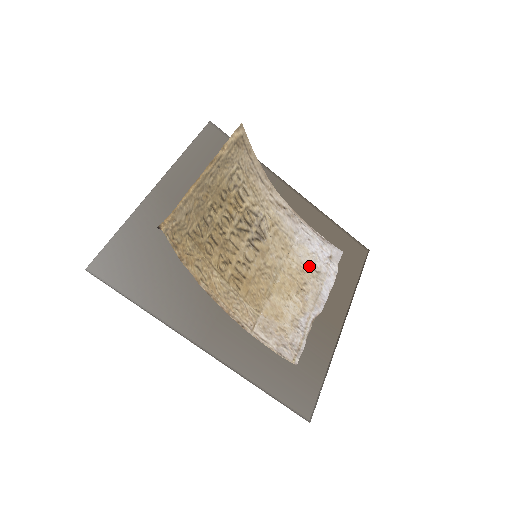
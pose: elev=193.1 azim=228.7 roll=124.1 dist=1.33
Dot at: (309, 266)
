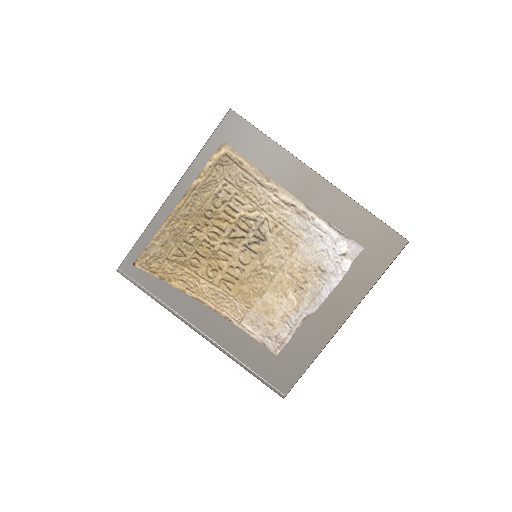
Dot at: (314, 265)
